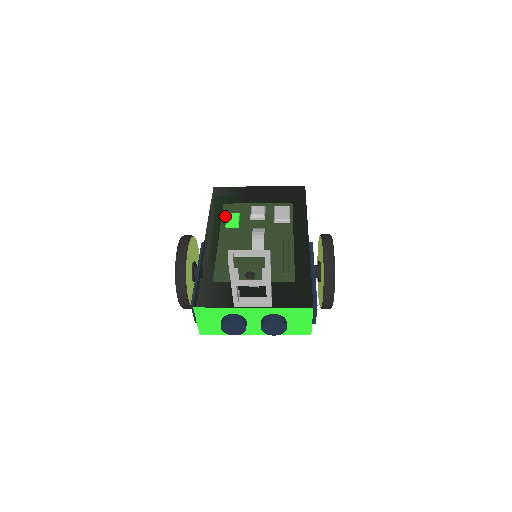
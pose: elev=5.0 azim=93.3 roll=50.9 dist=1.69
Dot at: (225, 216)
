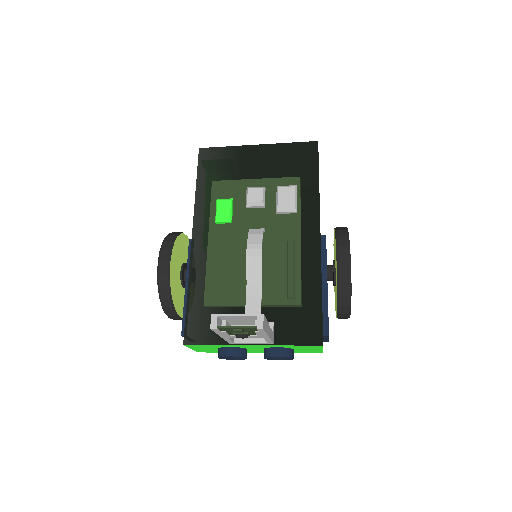
Dot at: (214, 203)
